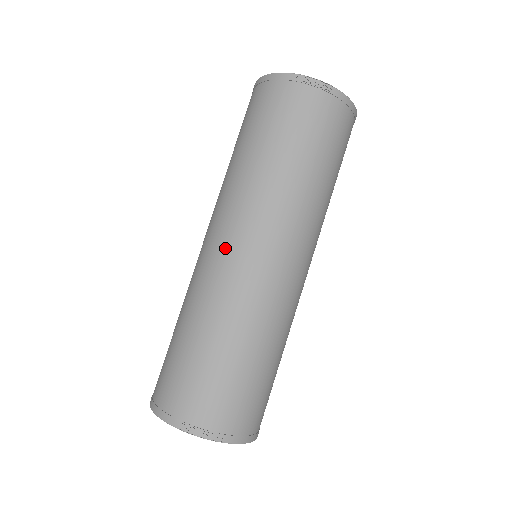
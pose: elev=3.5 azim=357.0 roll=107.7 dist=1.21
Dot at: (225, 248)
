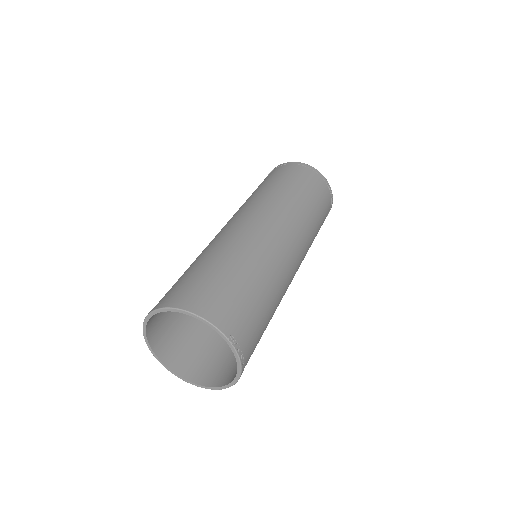
Dot at: (280, 235)
